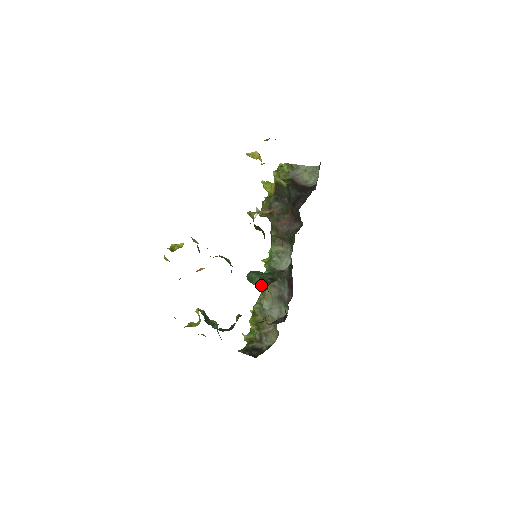
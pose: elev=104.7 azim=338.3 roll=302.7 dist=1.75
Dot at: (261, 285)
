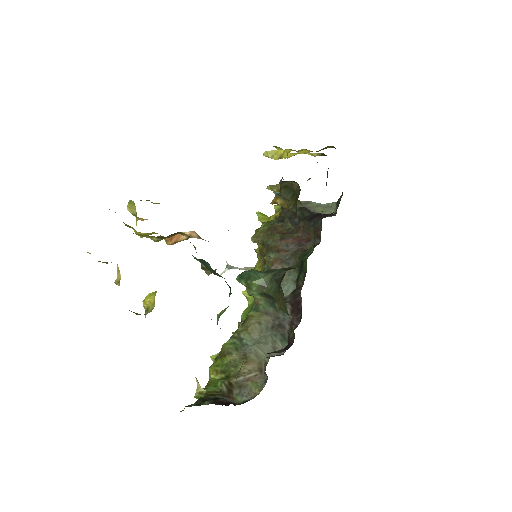
Dot at: (264, 284)
